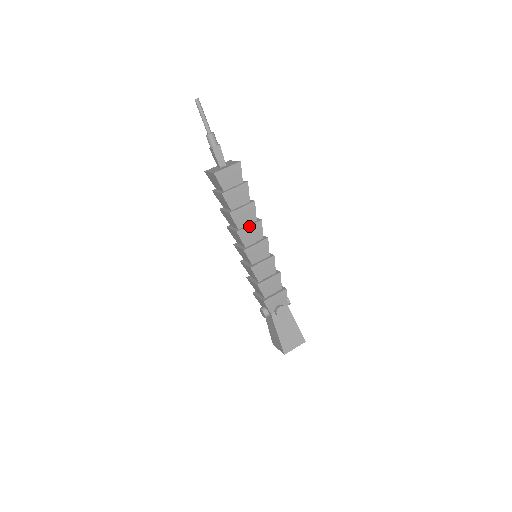
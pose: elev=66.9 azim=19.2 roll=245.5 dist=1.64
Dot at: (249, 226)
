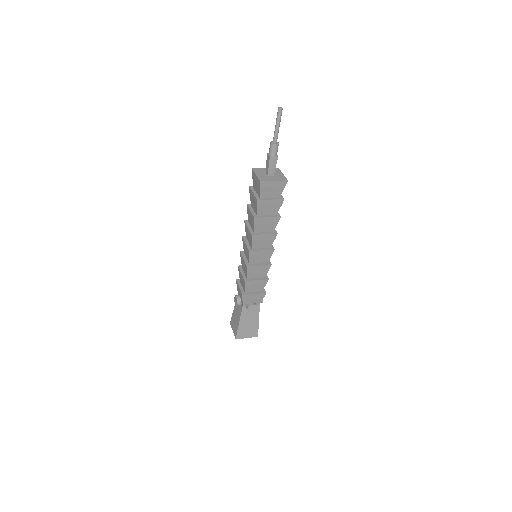
Dot at: (265, 234)
